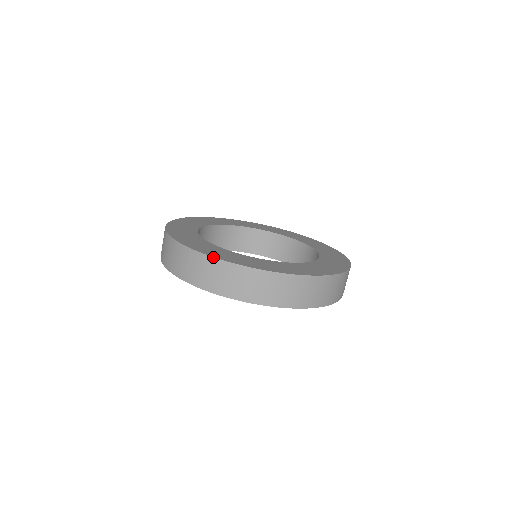
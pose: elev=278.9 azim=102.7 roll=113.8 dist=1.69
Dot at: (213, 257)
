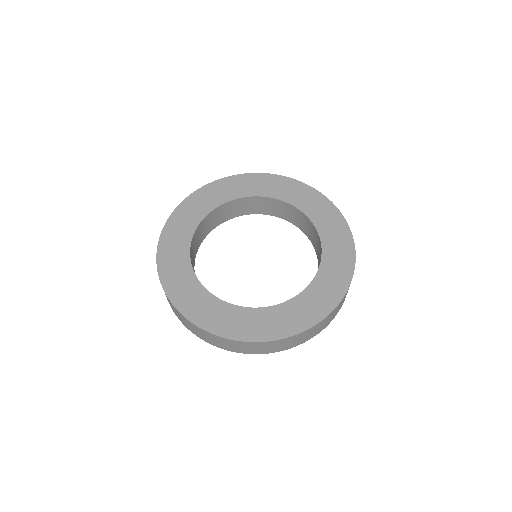
Dot at: (233, 340)
